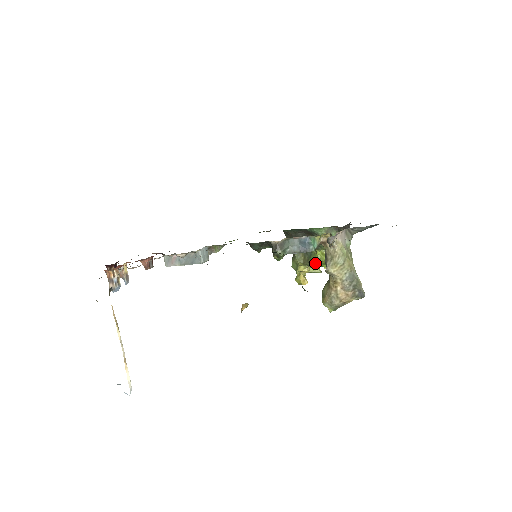
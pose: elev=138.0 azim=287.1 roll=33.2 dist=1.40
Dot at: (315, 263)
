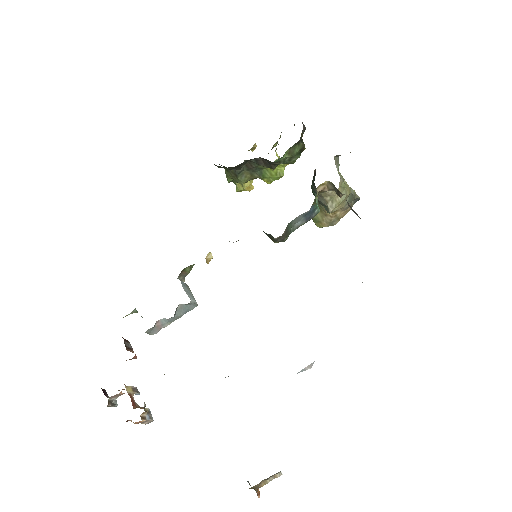
Dot at: (273, 179)
